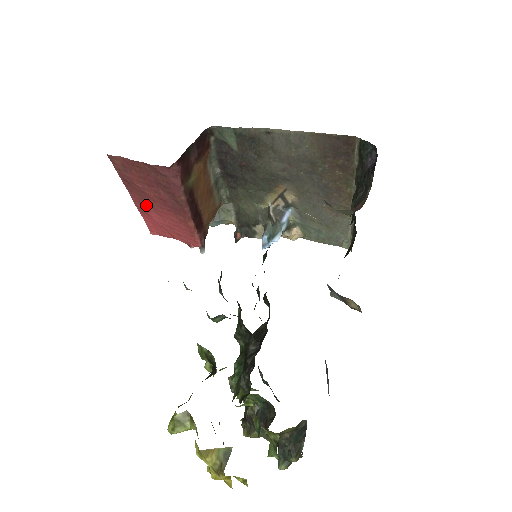
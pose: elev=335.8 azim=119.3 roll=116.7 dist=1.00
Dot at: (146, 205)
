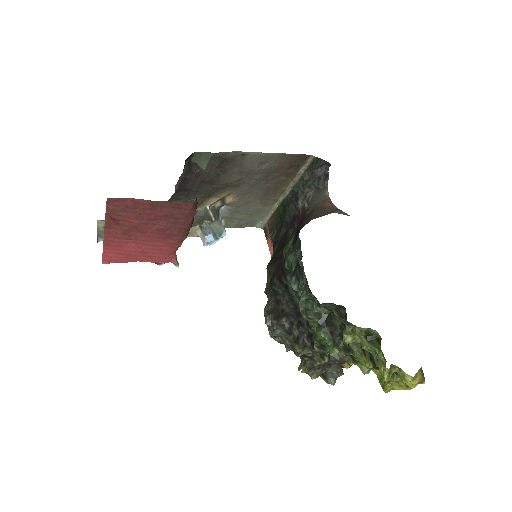
Dot at: (124, 238)
